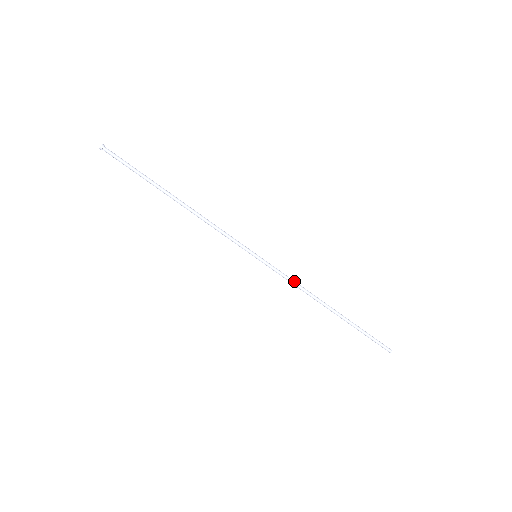
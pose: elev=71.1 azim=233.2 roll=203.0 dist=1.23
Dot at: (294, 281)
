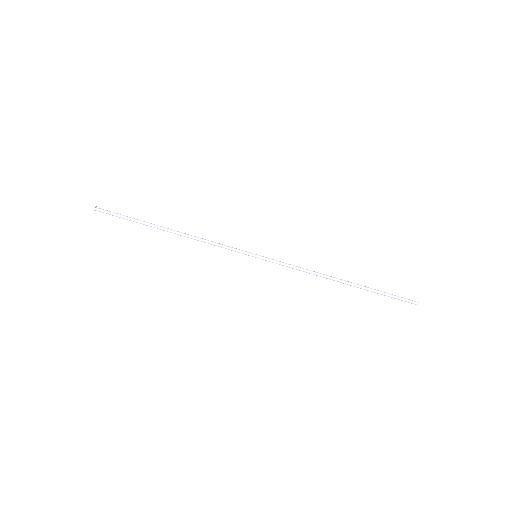
Dot at: (299, 267)
